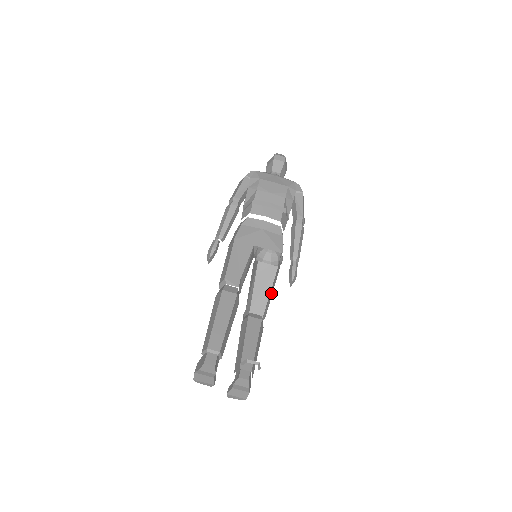
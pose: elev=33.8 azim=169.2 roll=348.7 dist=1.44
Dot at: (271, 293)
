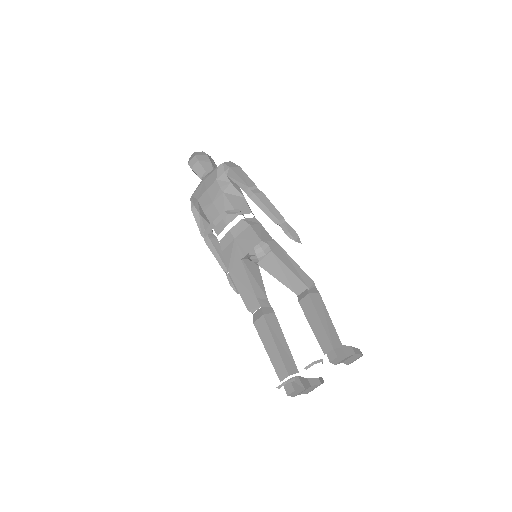
Dot at: (294, 266)
